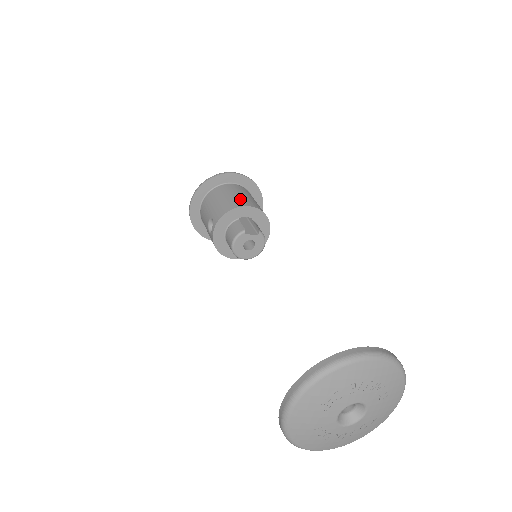
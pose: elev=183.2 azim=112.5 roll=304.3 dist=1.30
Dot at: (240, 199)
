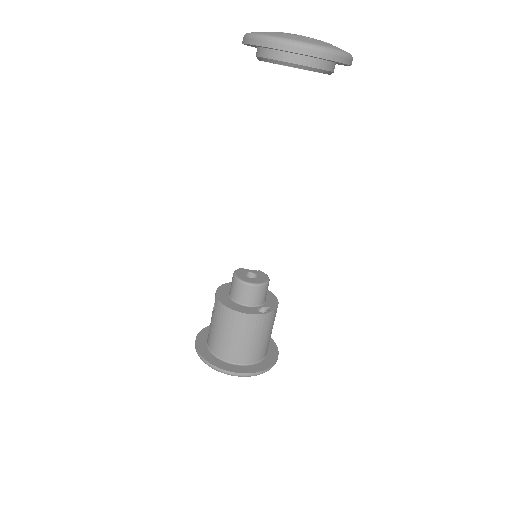
Dot at: occluded
